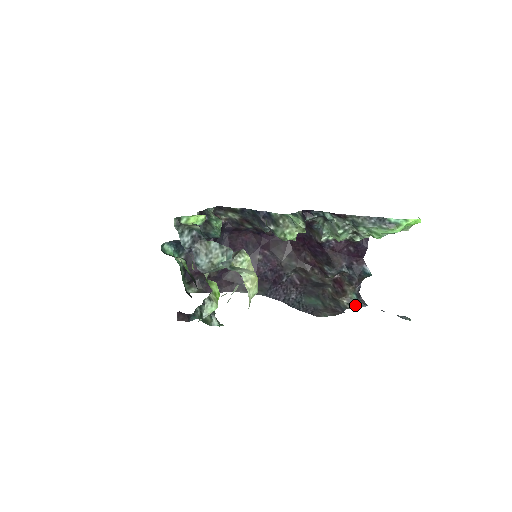
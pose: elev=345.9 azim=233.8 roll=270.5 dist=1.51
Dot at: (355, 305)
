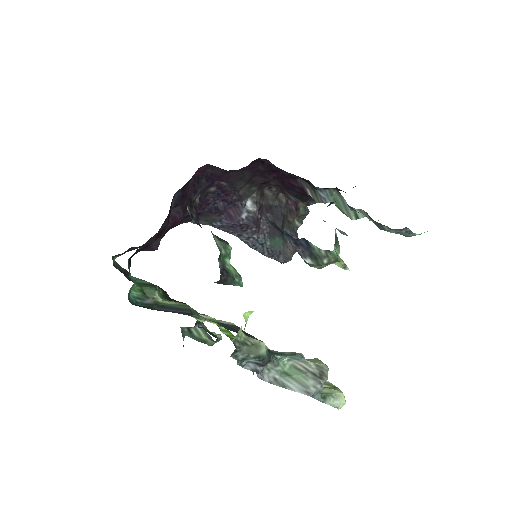
Dot at: occluded
